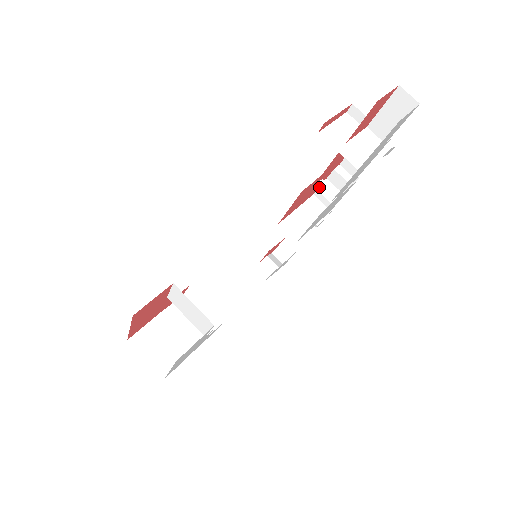
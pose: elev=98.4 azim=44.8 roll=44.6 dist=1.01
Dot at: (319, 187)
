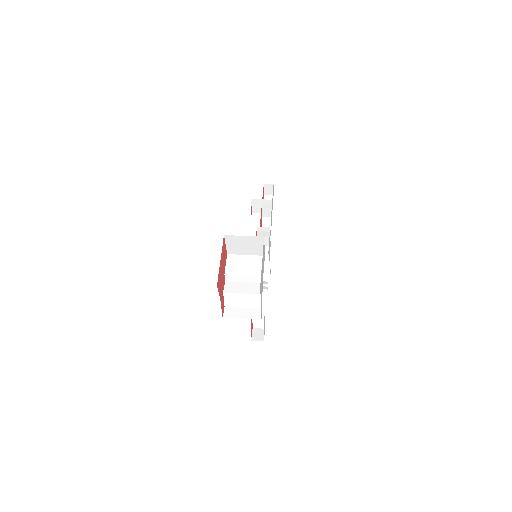
Dot at: occluded
